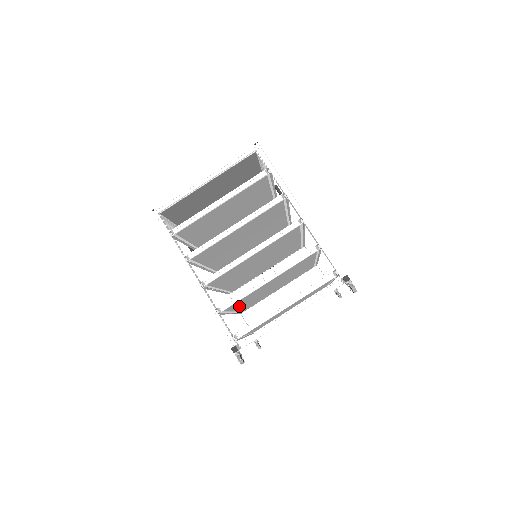
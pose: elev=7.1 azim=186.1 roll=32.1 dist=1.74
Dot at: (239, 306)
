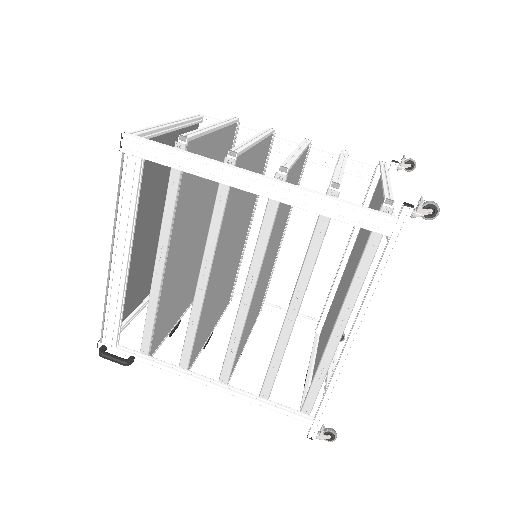
Dot at: occluded
